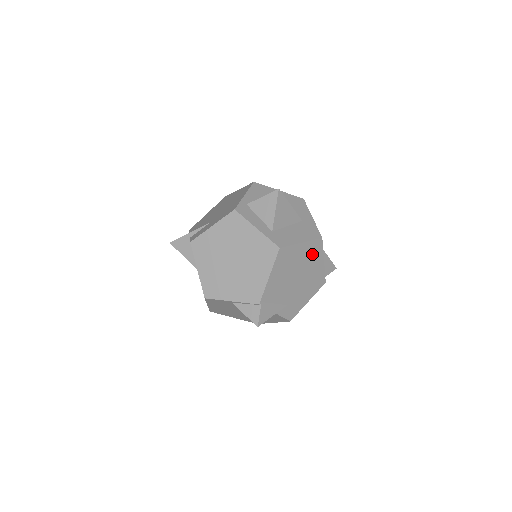
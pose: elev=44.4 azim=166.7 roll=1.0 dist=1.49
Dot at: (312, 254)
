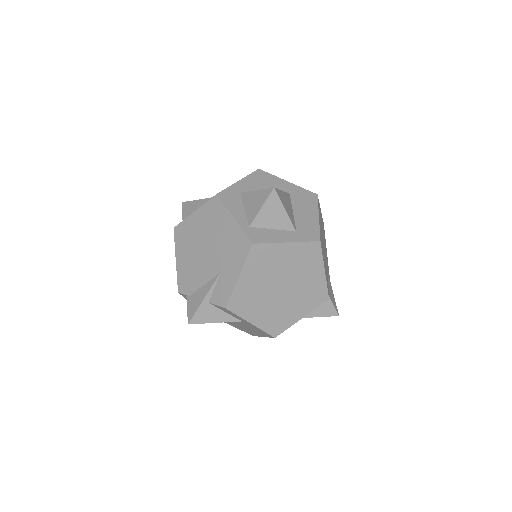
Dot at: (320, 216)
